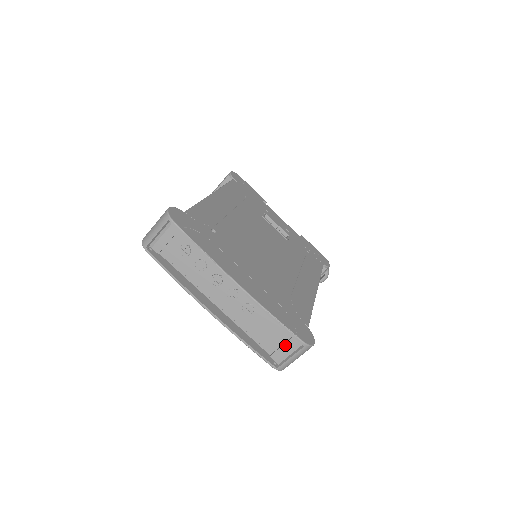
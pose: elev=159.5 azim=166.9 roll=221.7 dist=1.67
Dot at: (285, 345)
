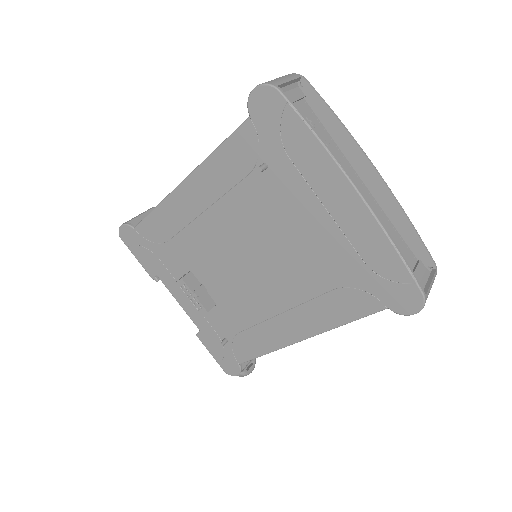
Dot at: (416, 271)
